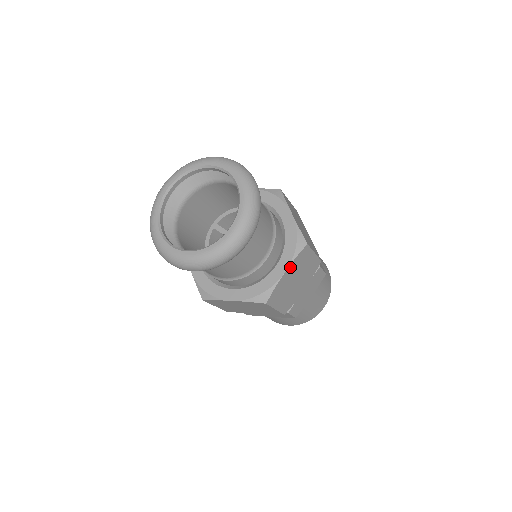
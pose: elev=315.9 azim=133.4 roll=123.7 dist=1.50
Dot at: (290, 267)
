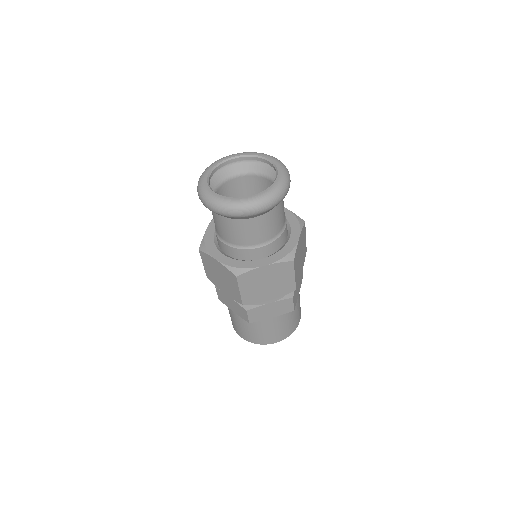
Dot at: (300, 235)
